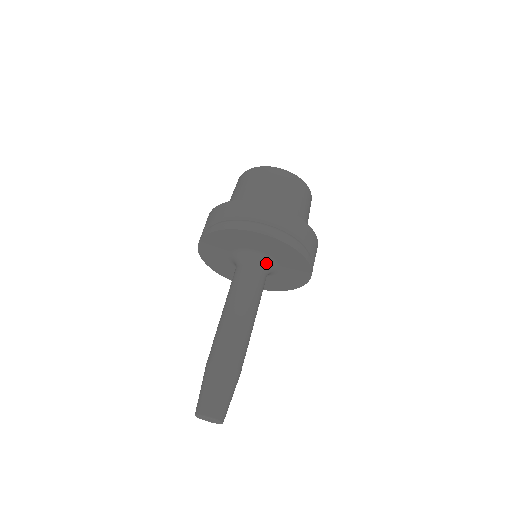
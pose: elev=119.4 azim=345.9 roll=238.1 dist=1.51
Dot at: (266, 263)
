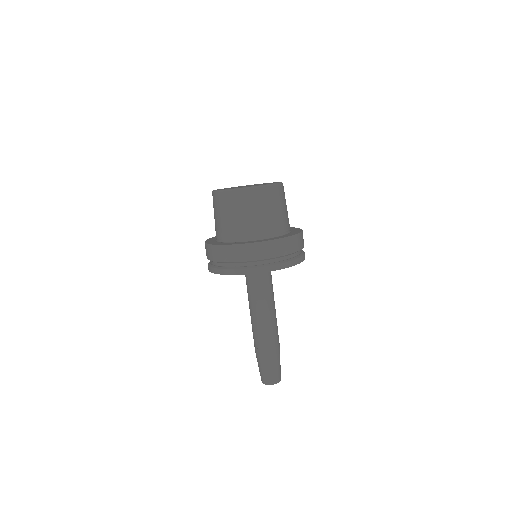
Dot at: occluded
